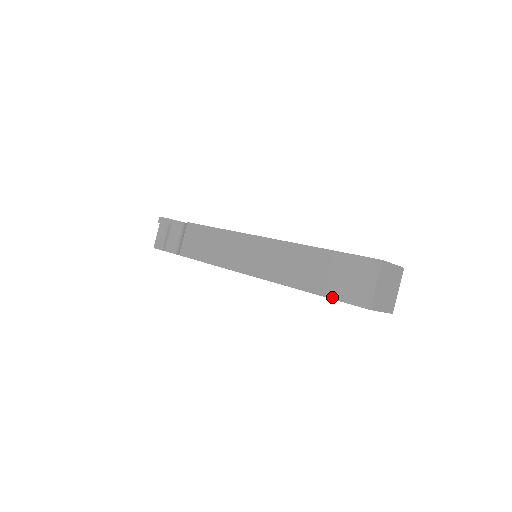
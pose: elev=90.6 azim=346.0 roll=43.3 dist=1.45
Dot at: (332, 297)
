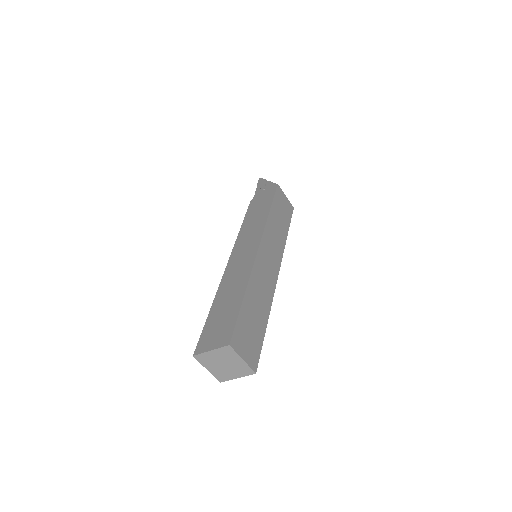
Dot at: occluded
